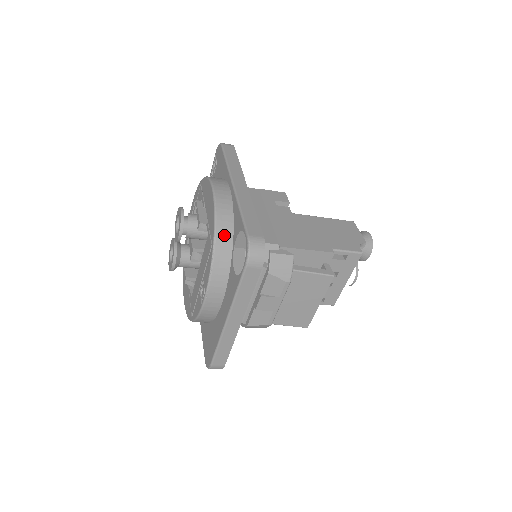
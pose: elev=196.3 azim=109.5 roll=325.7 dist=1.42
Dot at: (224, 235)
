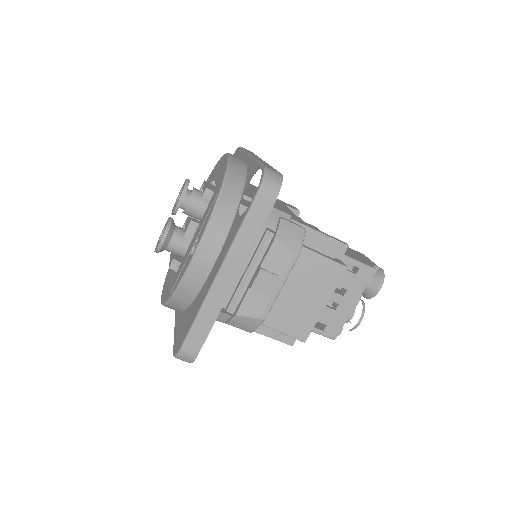
Dot at: (234, 185)
